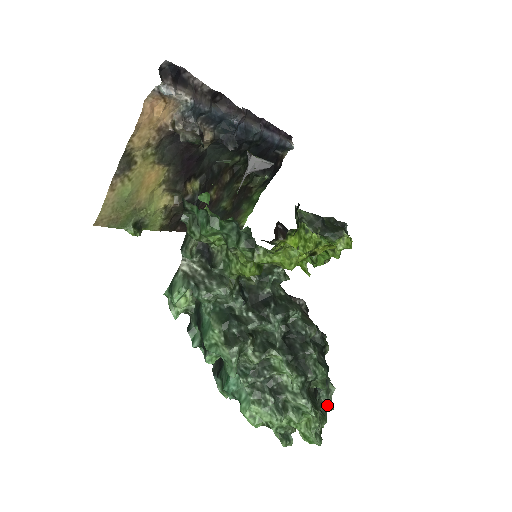
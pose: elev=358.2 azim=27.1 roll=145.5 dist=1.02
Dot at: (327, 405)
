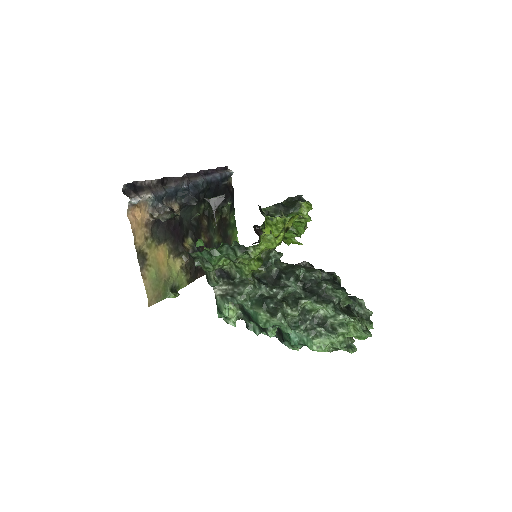
Dot at: (366, 314)
